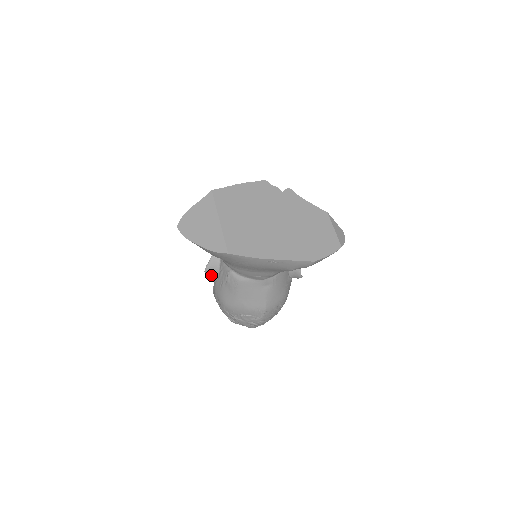
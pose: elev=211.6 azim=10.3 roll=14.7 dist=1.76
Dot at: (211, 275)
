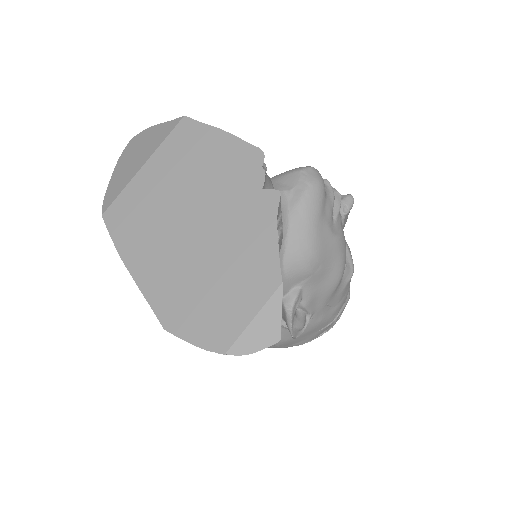
Dot at: occluded
